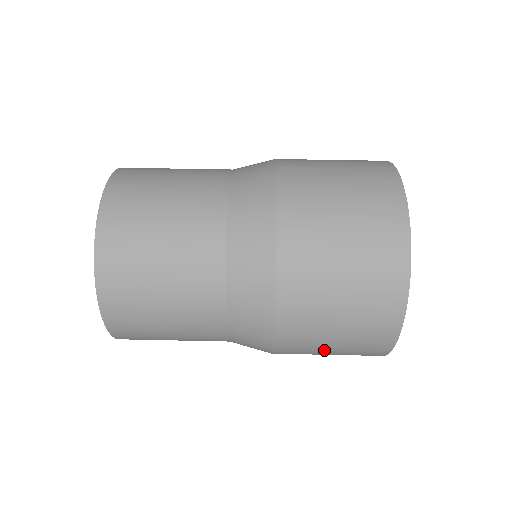
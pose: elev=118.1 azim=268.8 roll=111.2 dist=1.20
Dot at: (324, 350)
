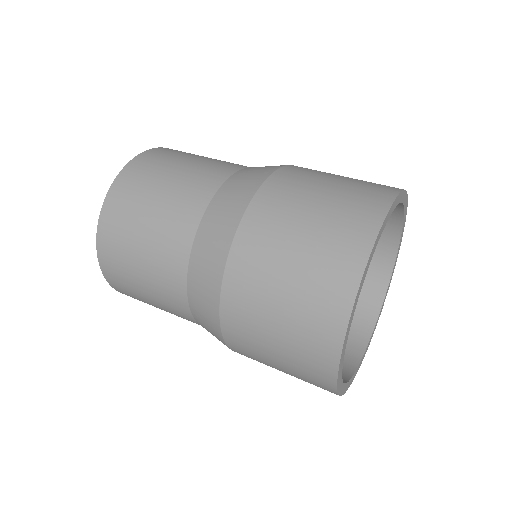
Dot at: (271, 311)
